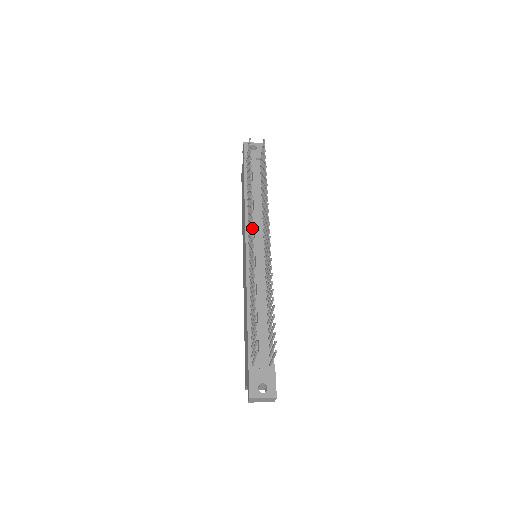
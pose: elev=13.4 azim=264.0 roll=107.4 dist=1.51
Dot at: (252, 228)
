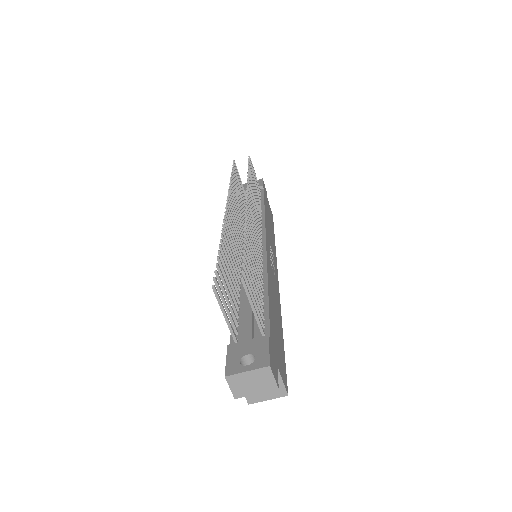
Dot at: (231, 210)
